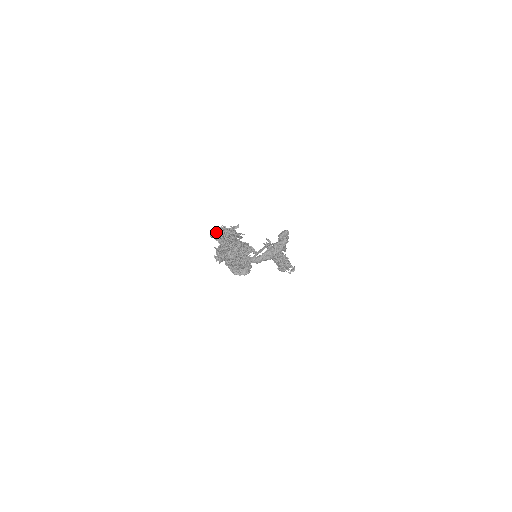
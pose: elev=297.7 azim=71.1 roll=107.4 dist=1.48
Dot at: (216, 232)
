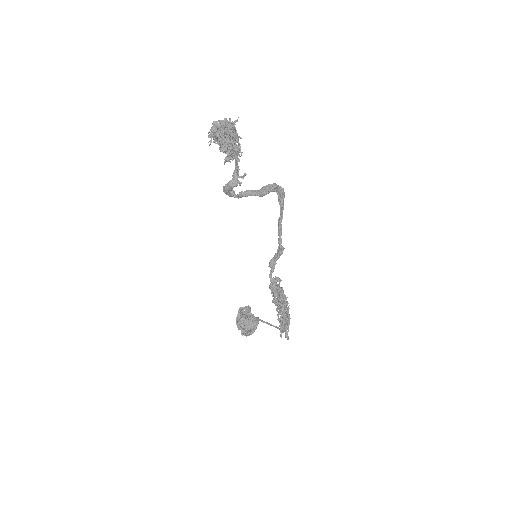
Dot at: occluded
